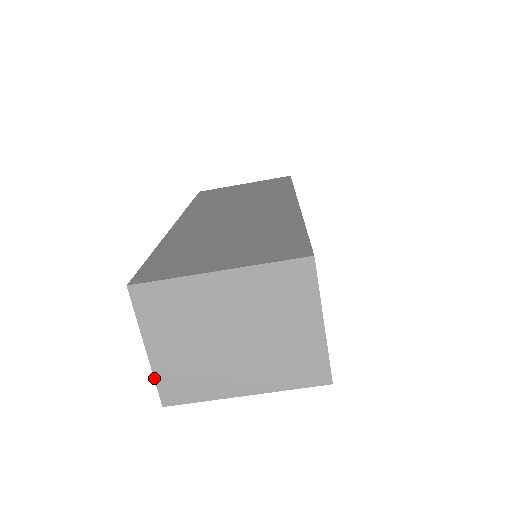
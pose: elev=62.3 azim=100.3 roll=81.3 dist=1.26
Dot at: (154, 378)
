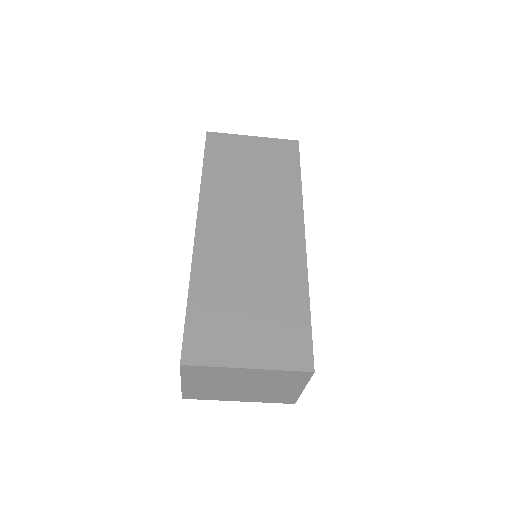
Dot at: (181, 391)
